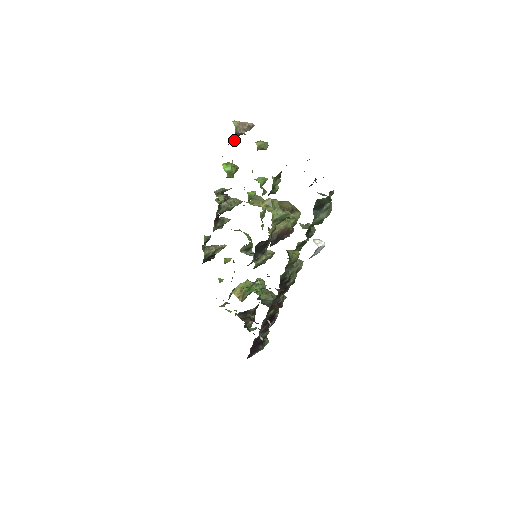
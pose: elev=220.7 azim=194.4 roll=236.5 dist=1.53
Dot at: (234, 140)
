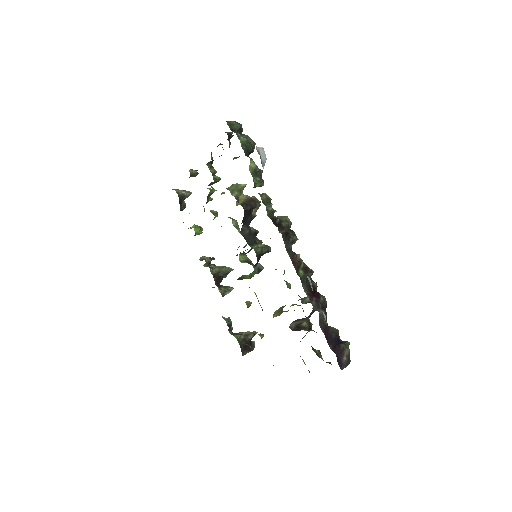
Dot at: (183, 207)
